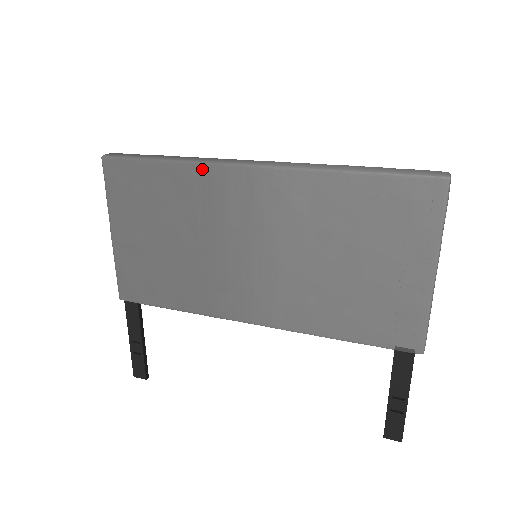
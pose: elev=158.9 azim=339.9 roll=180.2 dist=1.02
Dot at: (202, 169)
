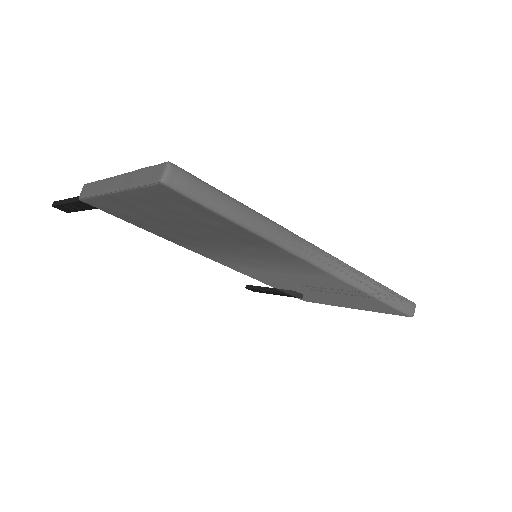
Dot at: (275, 247)
